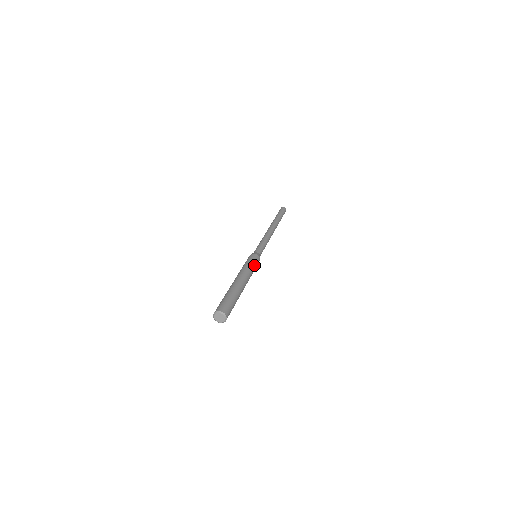
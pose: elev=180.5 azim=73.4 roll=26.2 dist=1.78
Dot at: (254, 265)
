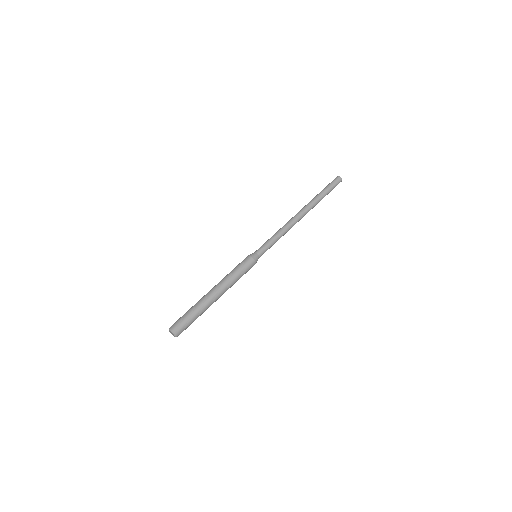
Dot at: (239, 269)
